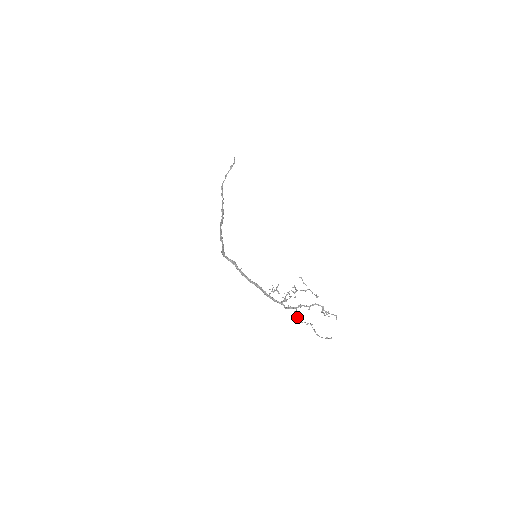
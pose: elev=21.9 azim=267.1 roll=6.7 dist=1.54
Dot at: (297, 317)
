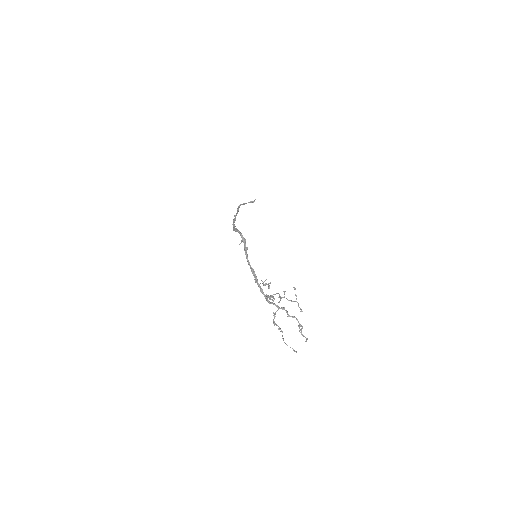
Dot at: (274, 316)
